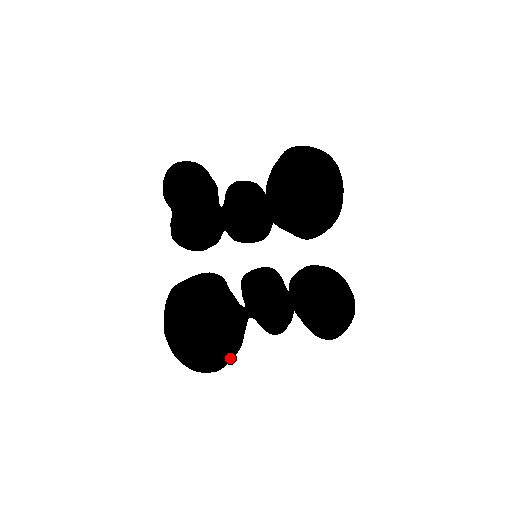
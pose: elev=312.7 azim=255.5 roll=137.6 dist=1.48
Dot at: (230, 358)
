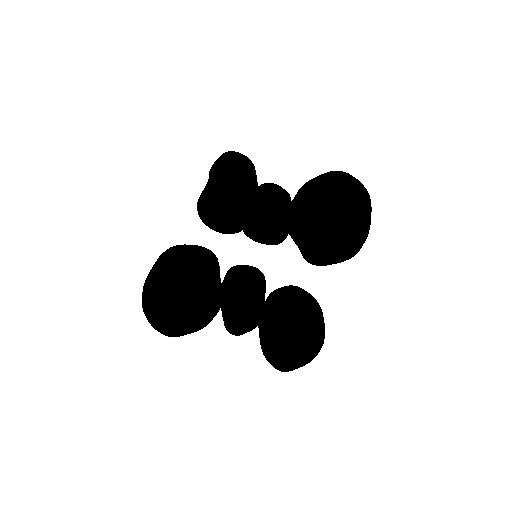
Dot at: (176, 325)
